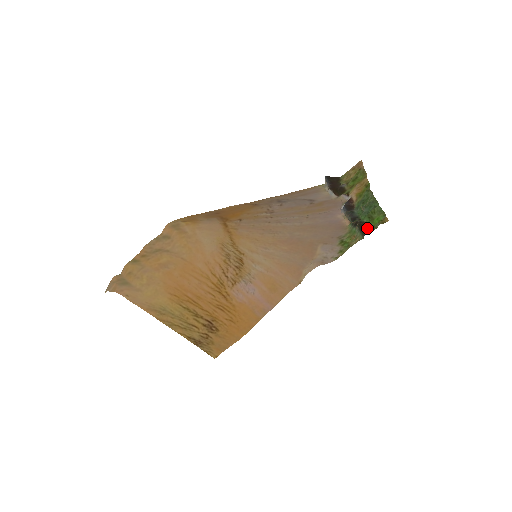
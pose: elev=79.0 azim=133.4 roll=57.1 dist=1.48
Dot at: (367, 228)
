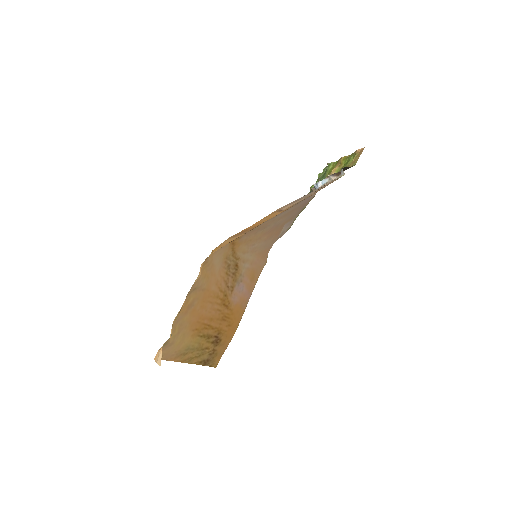
Dot at: occluded
